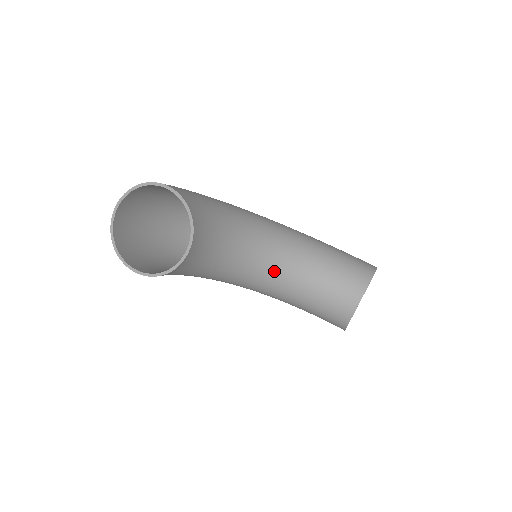
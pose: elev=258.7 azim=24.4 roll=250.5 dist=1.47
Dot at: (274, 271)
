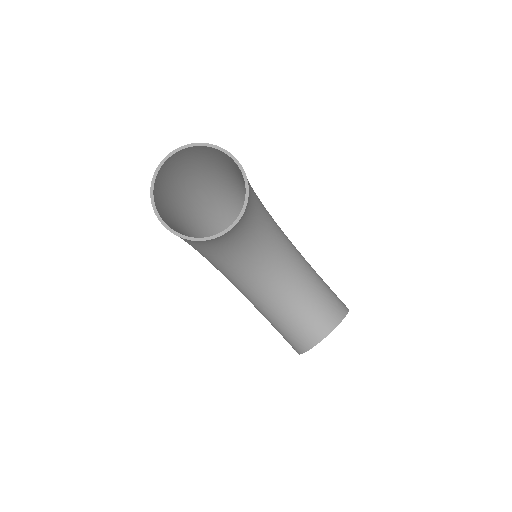
Dot at: (270, 277)
